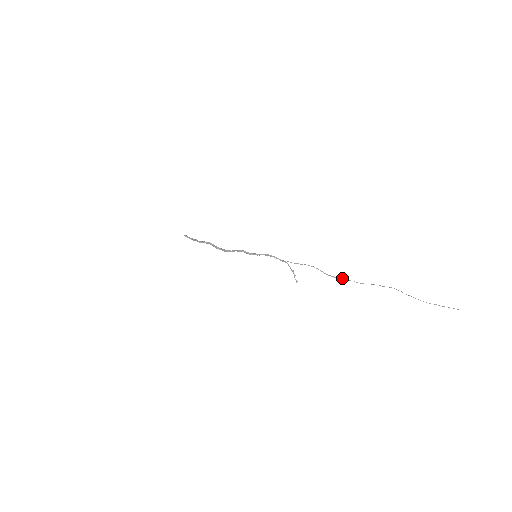
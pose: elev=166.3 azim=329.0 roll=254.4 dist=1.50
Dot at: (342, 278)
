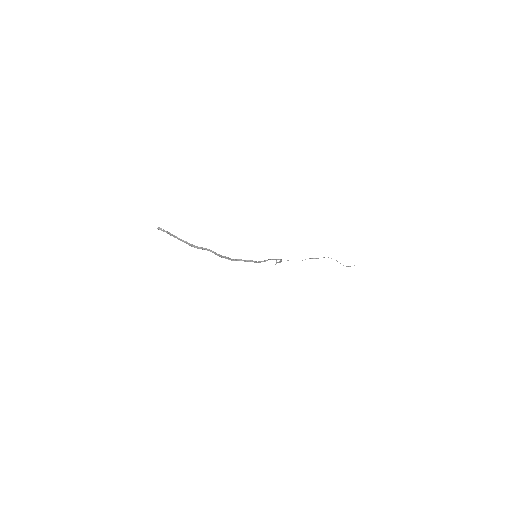
Dot at: occluded
